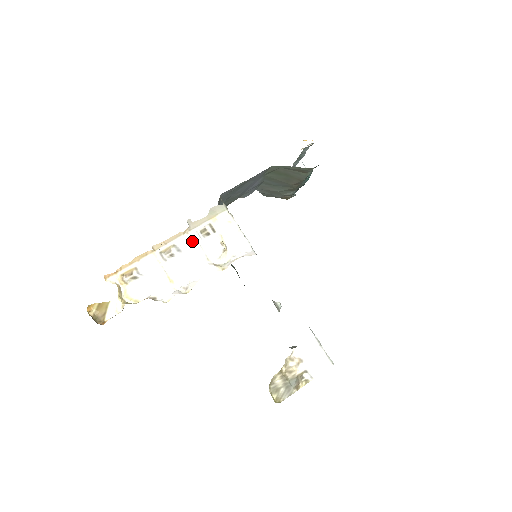
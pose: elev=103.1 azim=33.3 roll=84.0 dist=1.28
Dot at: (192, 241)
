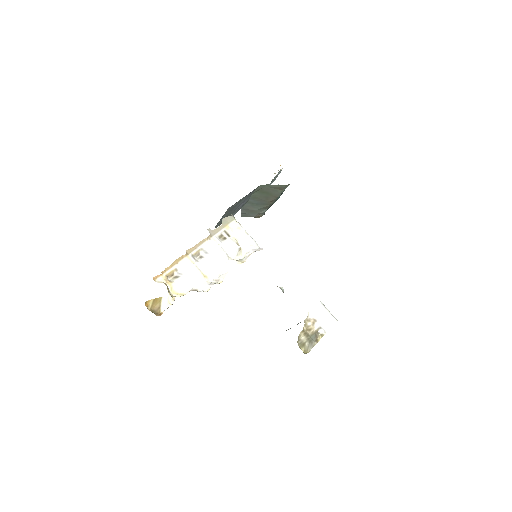
Dot at: (215, 244)
